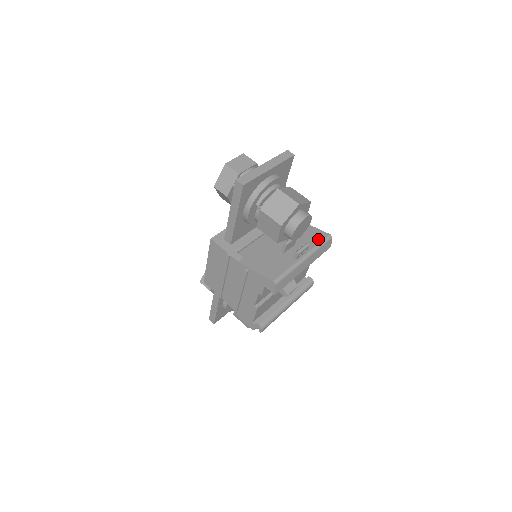
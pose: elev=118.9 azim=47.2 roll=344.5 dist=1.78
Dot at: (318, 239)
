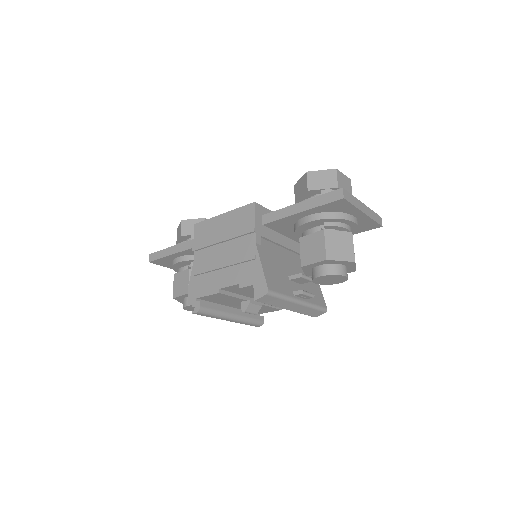
Dot at: (318, 301)
